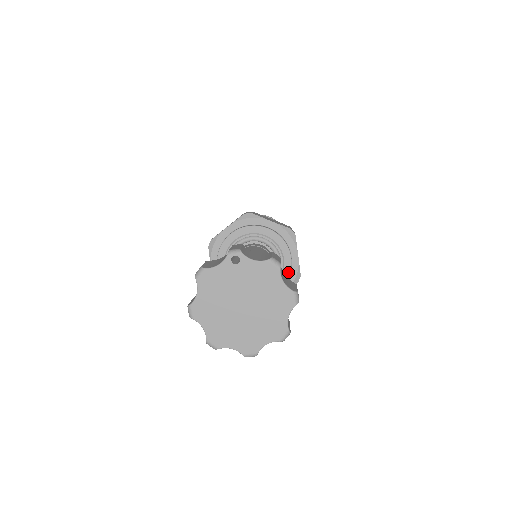
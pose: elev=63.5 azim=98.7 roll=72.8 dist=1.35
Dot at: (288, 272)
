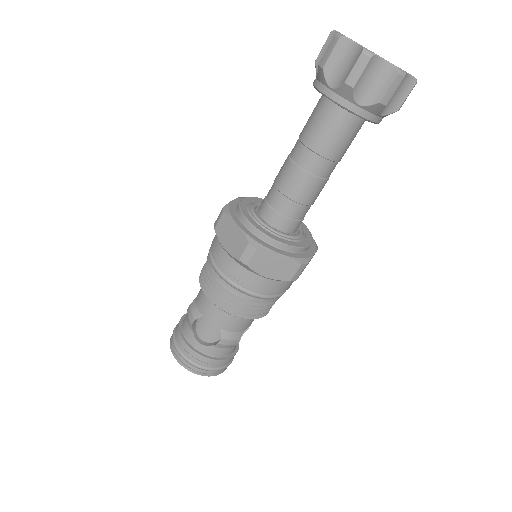
Dot at: (303, 245)
